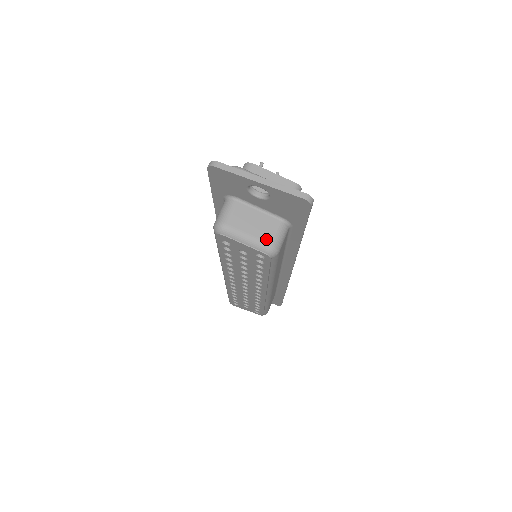
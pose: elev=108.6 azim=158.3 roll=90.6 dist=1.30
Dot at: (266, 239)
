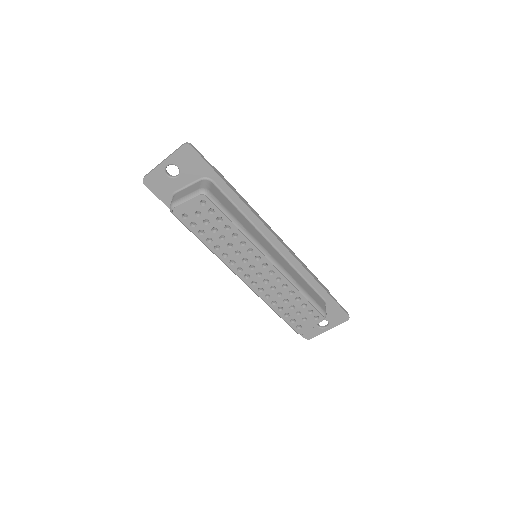
Dot at: (196, 190)
